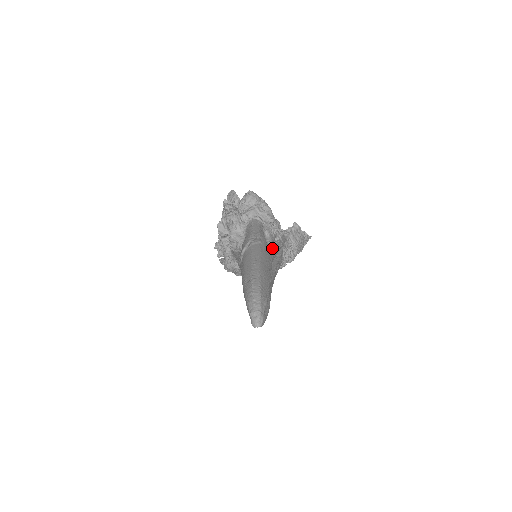
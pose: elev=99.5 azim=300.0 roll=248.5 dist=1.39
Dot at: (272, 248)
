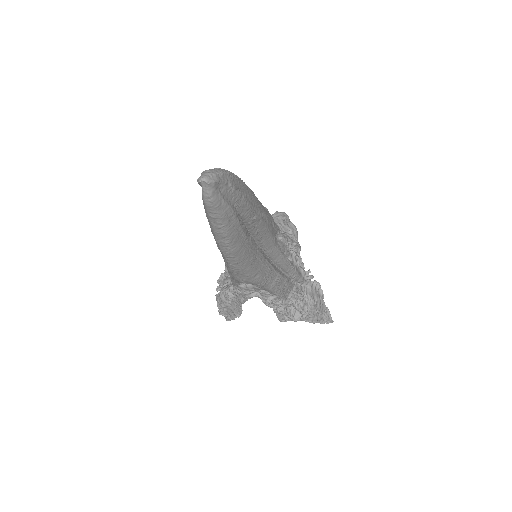
Dot at: (279, 246)
